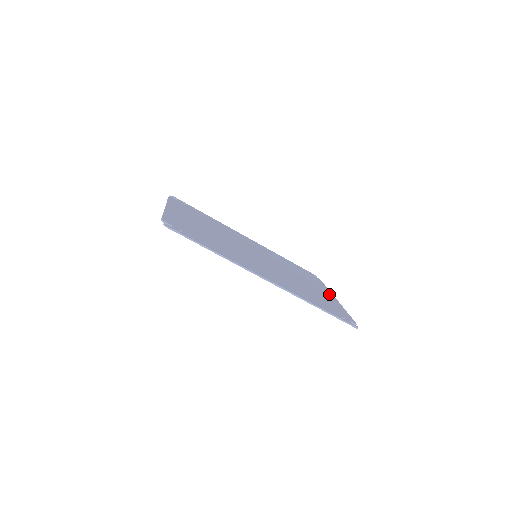
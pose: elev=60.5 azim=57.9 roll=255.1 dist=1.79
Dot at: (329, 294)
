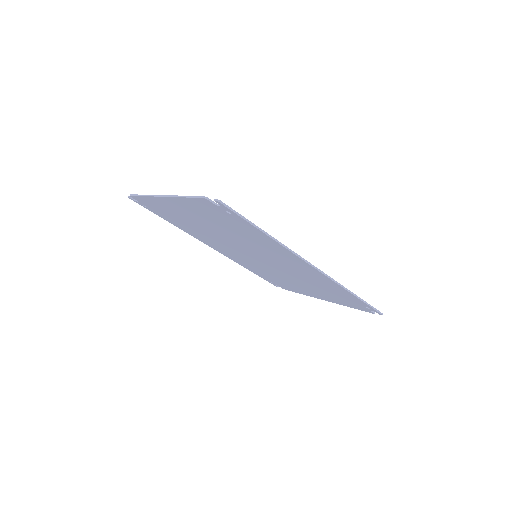
Dot at: occluded
